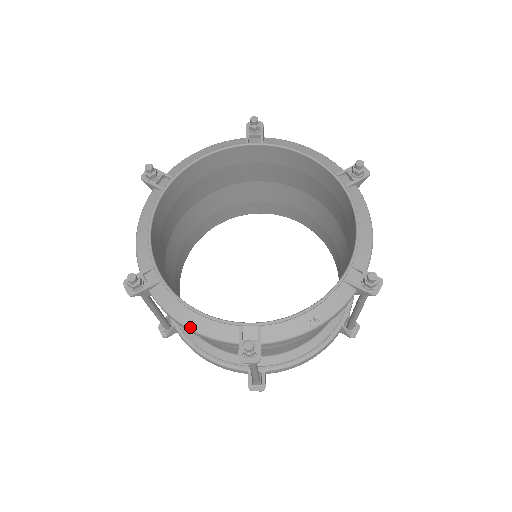
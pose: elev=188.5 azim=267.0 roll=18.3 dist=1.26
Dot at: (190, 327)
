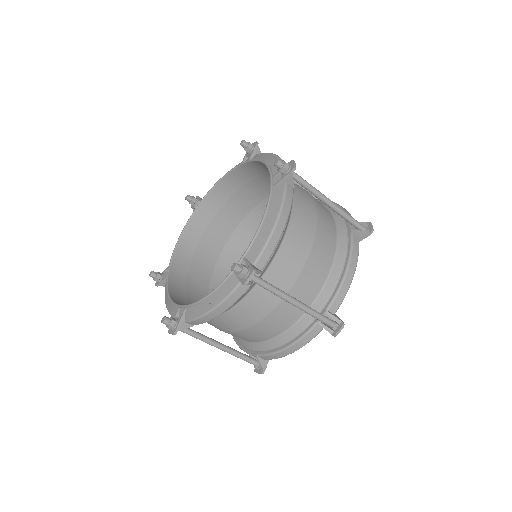
Dot at: (167, 307)
